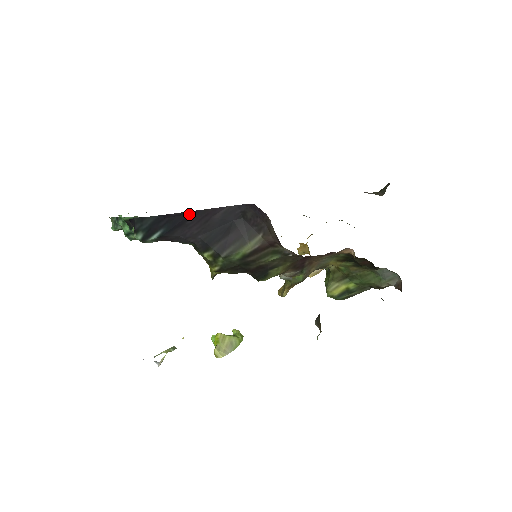
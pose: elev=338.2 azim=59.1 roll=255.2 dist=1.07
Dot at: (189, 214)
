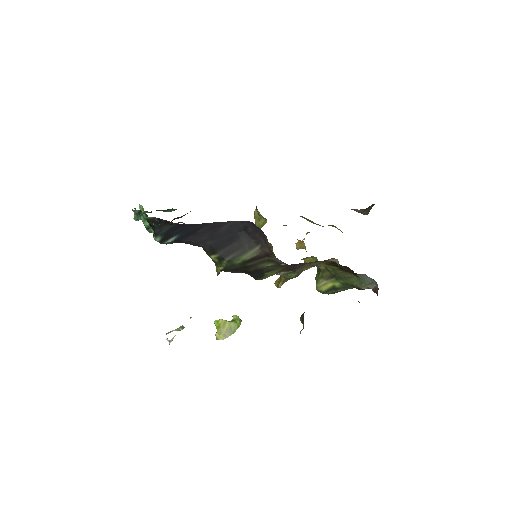
Dot at: (200, 225)
